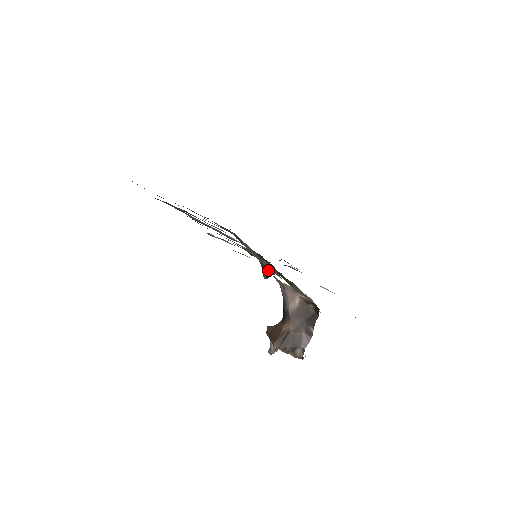
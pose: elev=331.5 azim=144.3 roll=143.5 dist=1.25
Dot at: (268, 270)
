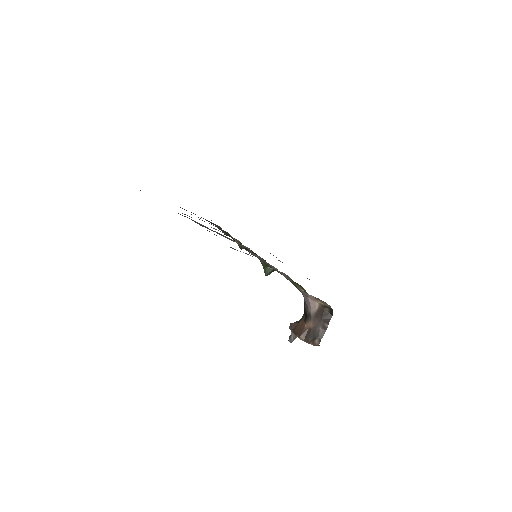
Dot at: (269, 269)
